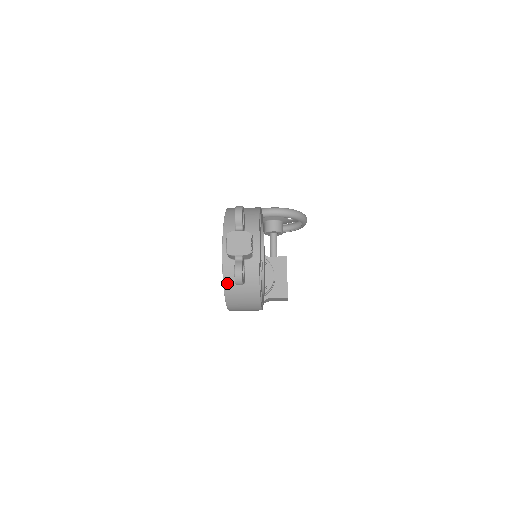
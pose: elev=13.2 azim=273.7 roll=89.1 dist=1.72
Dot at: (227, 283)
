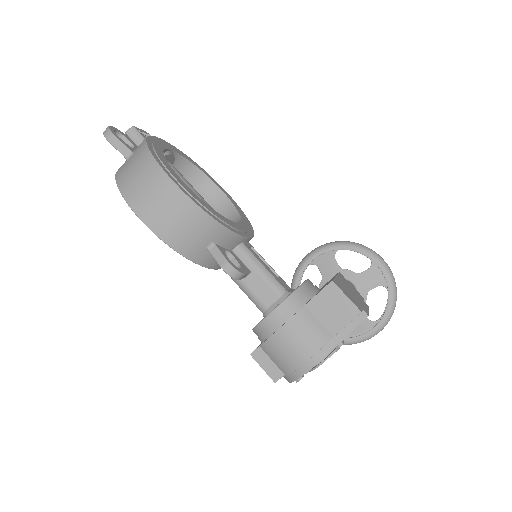
Dot at: (119, 171)
